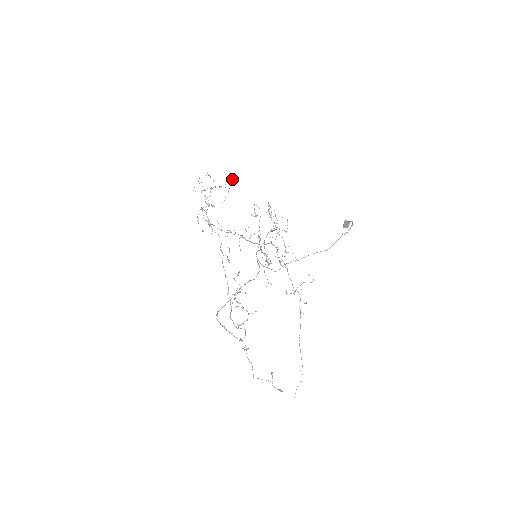
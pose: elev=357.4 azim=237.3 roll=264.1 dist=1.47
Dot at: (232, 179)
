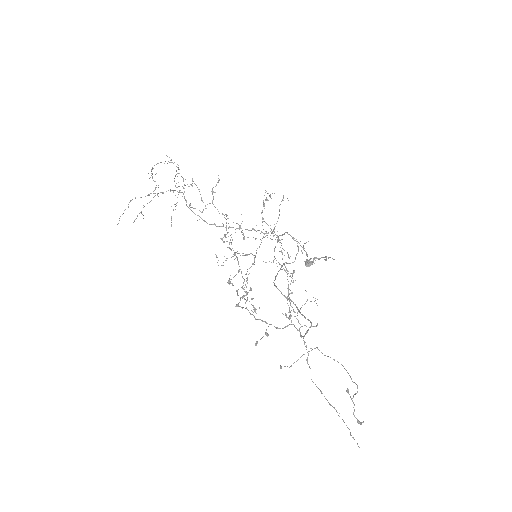
Dot at: occluded
